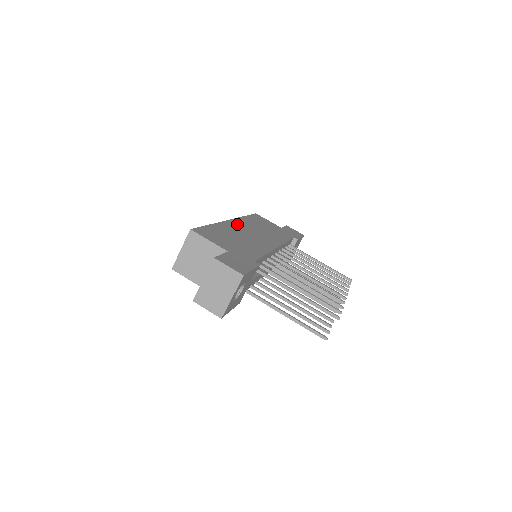
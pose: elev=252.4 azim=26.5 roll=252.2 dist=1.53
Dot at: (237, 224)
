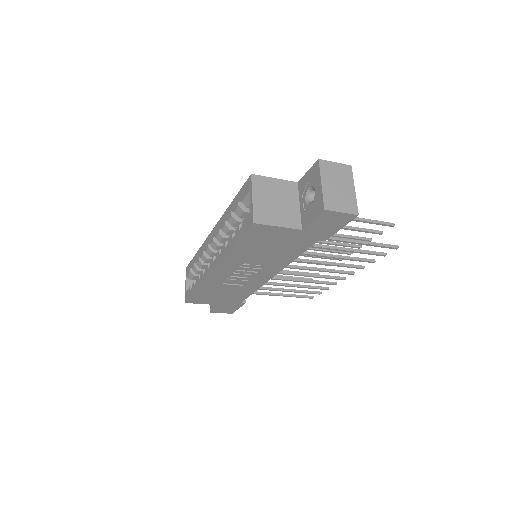
Dot at: occluded
